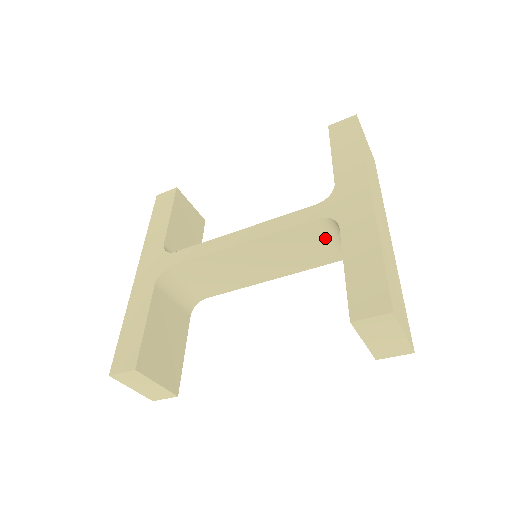
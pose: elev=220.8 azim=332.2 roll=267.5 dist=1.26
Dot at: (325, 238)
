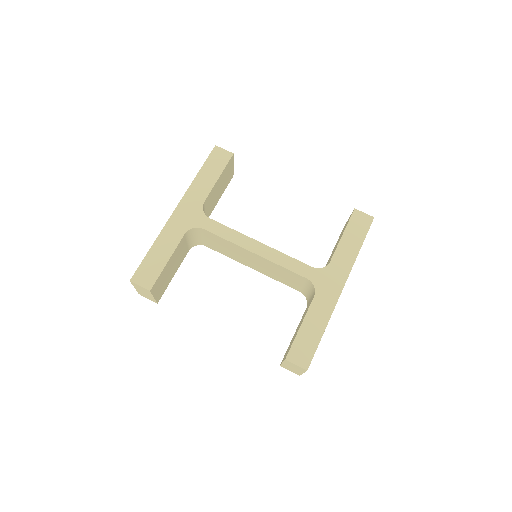
Dot at: (302, 283)
